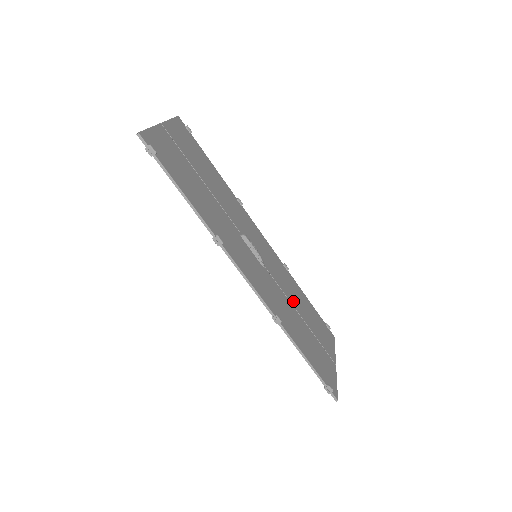
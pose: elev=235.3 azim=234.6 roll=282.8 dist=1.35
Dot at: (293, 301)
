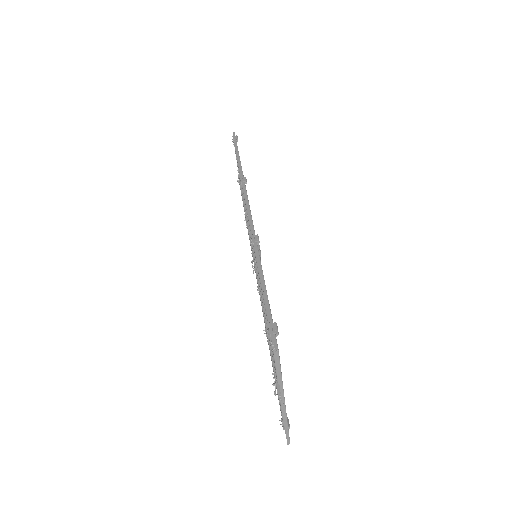
Dot at: occluded
